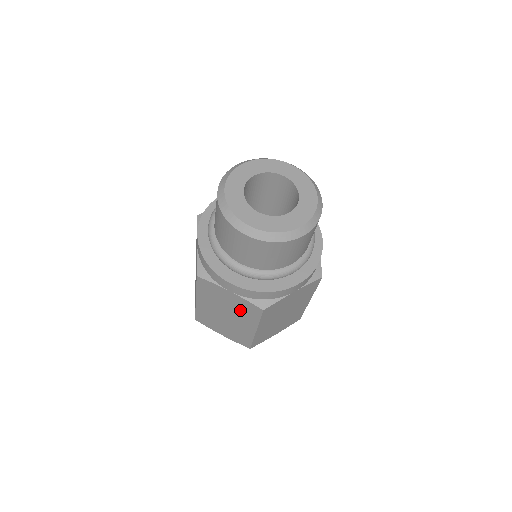
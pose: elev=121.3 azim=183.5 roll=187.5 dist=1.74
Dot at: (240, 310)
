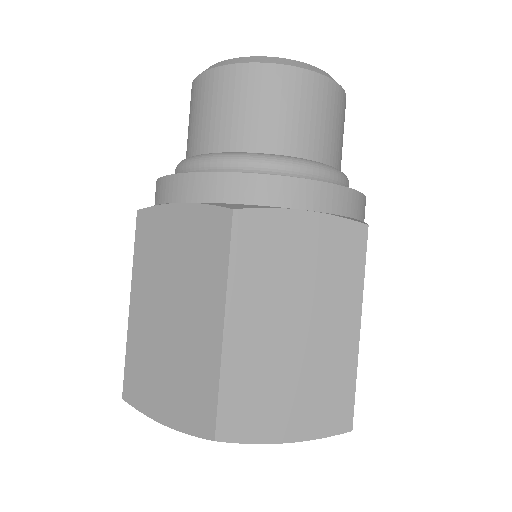
Dot at: (195, 259)
